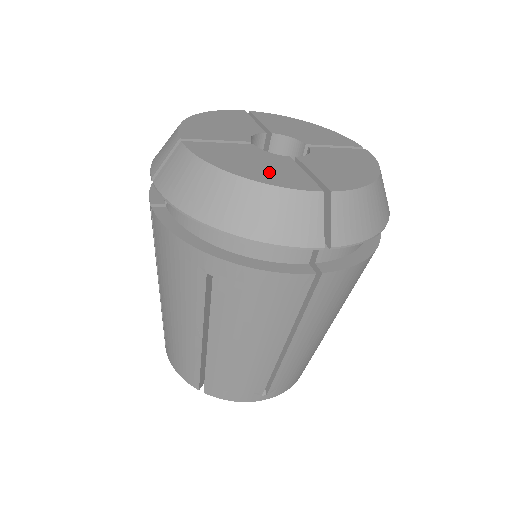
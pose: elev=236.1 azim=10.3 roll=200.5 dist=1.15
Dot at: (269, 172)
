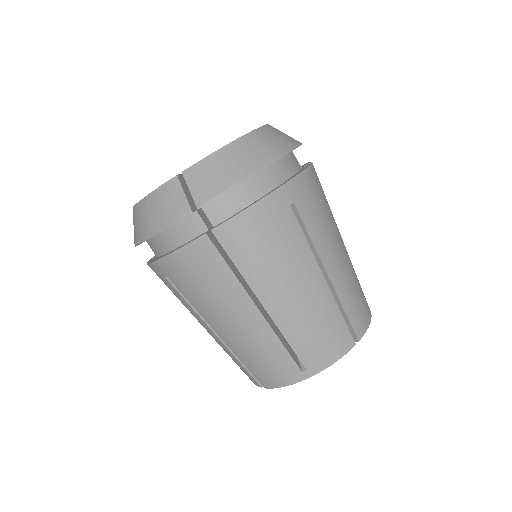
Dot at: occluded
